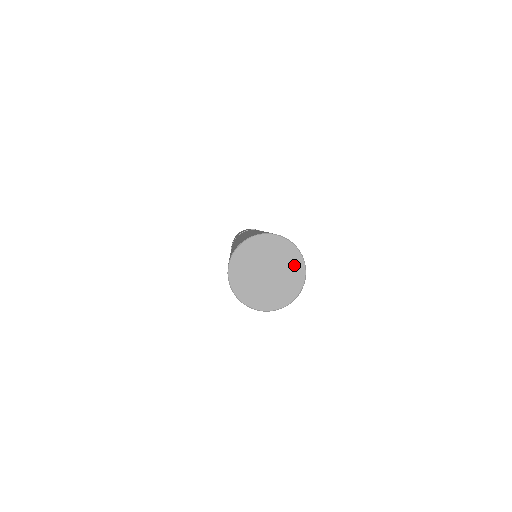
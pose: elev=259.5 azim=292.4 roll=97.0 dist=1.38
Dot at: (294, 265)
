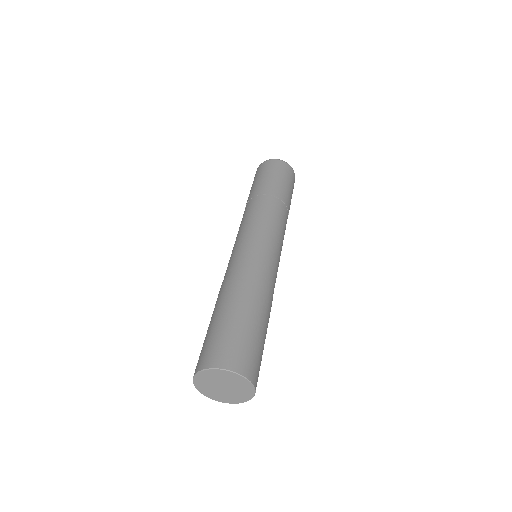
Dot at: (246, 388)
